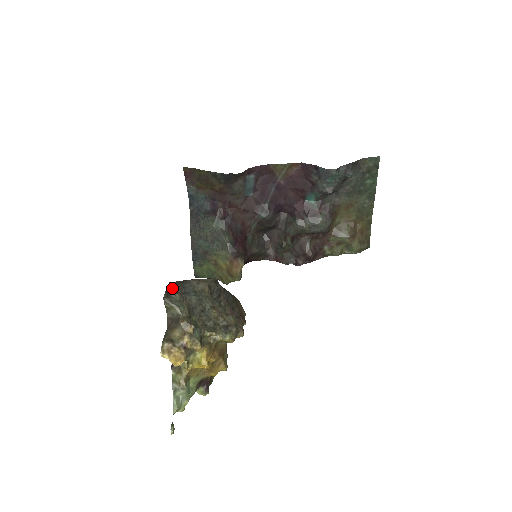
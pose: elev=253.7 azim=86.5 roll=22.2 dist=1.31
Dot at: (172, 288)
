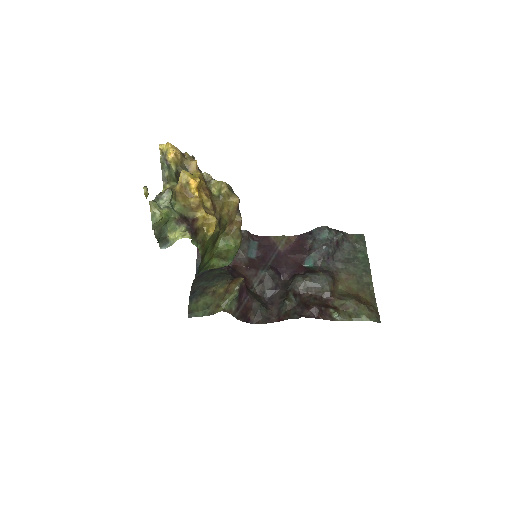
Dot at: occluded
